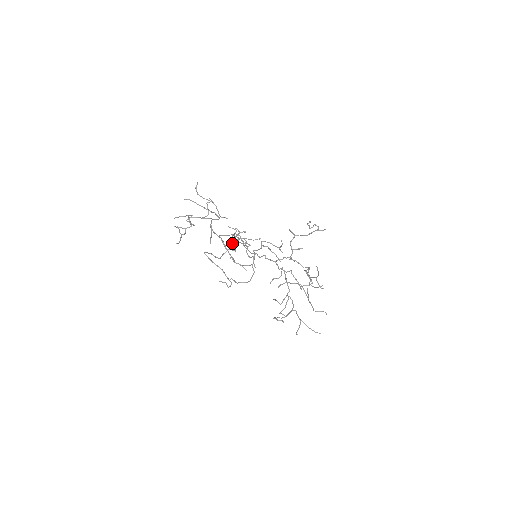
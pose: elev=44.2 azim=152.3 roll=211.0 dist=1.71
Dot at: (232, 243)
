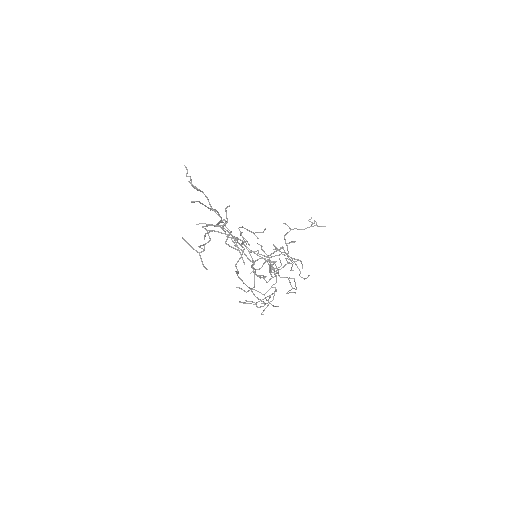
Dot at: (267, 261)
